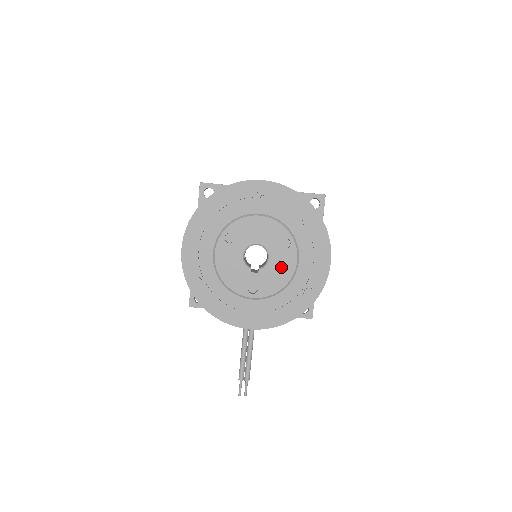
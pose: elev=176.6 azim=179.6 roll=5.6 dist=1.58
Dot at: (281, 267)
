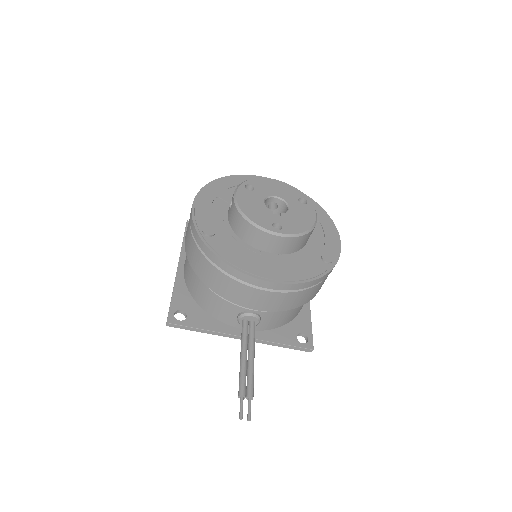
Dot at: (302, 215)
